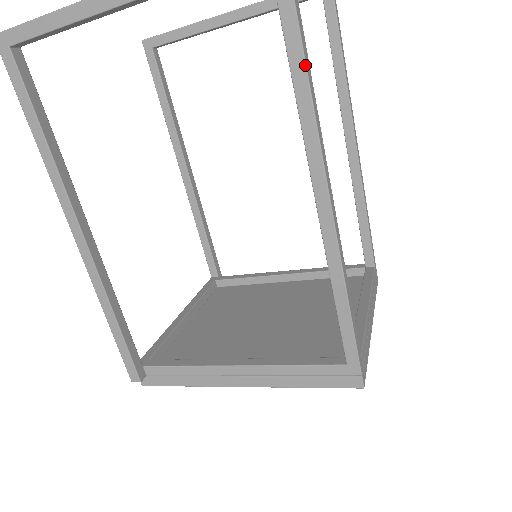
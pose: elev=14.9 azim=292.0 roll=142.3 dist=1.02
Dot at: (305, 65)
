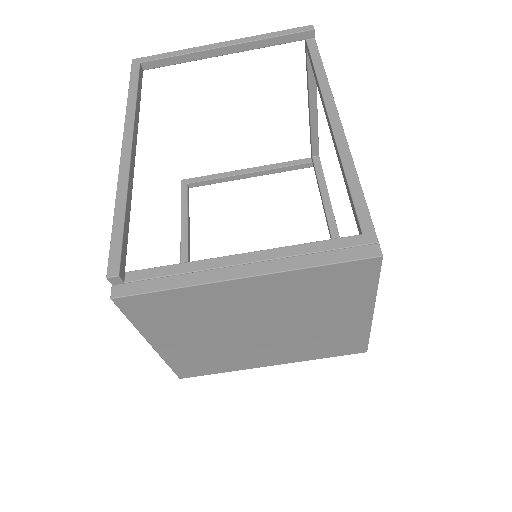
Dot at: (324, 69)
